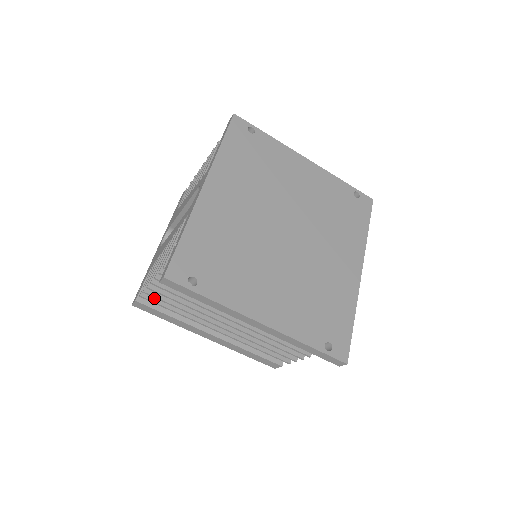
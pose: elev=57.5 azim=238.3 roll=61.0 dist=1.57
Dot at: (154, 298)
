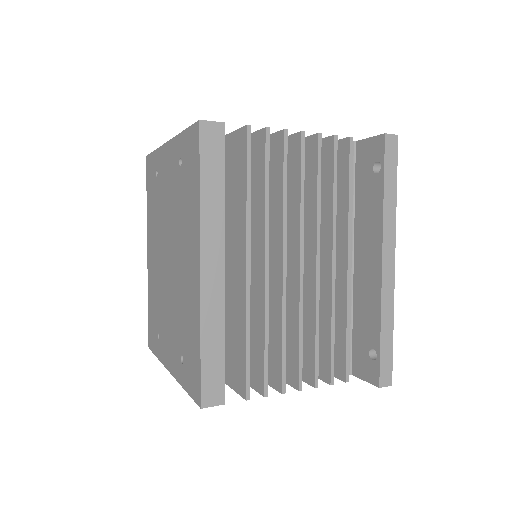
Dot at: (248, 148)
